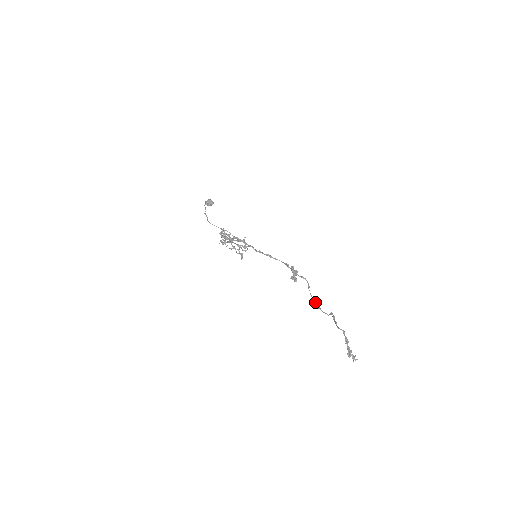
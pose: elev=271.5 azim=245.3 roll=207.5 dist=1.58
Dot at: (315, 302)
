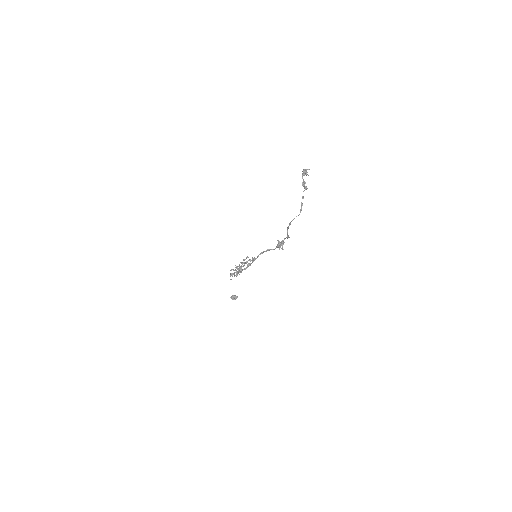
Dot at: (288, 228)
